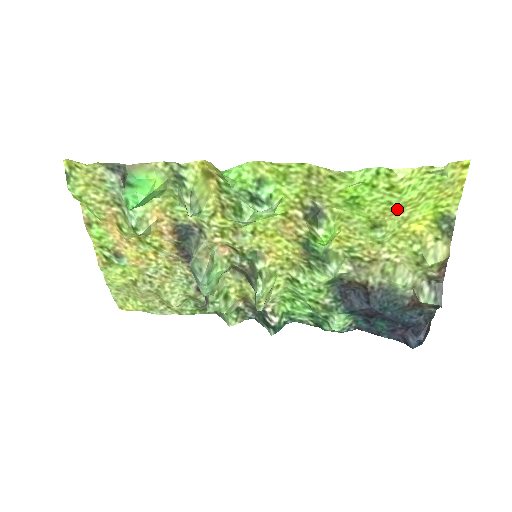
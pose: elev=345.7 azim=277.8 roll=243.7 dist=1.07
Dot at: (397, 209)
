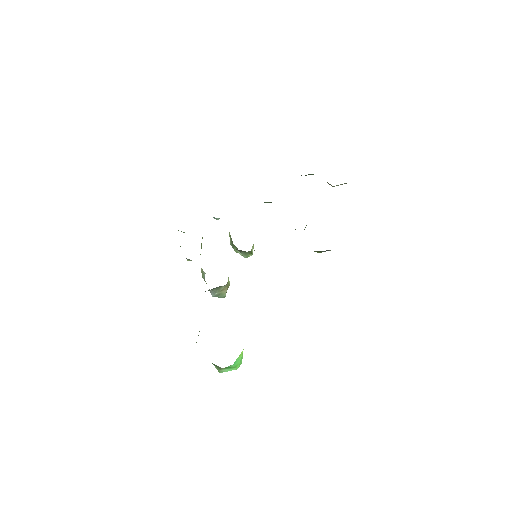
Dot at: occluded
